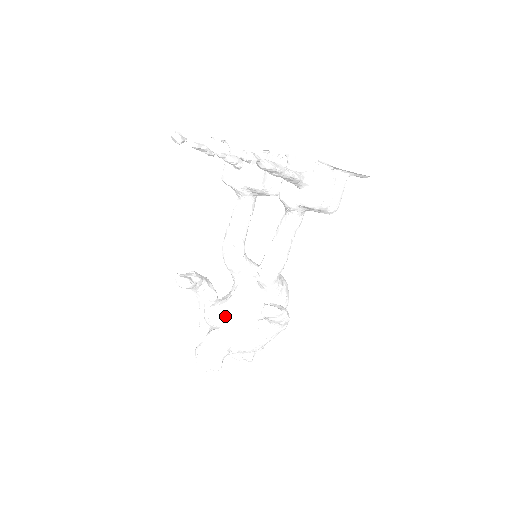
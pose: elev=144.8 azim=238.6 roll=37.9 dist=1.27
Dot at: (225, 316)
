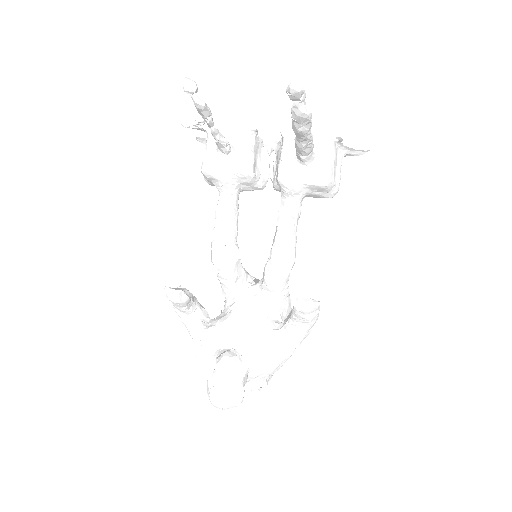
Dot at: (233, 334)
